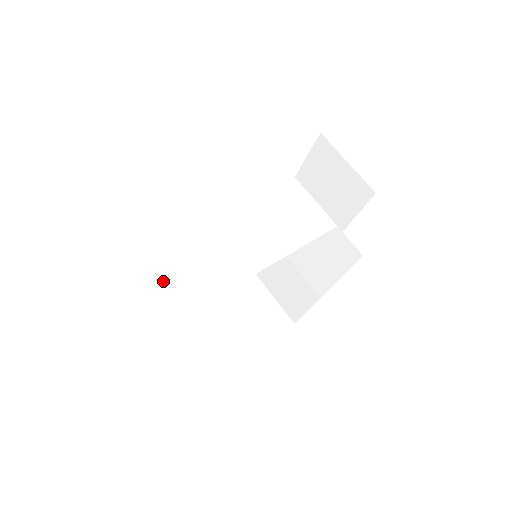
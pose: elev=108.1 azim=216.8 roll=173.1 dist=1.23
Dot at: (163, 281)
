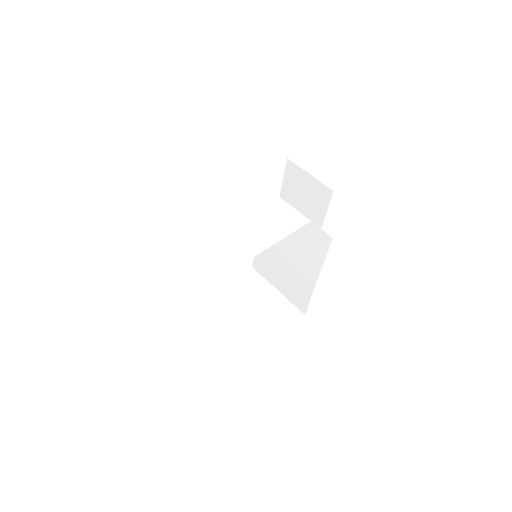
Dot at: (192, 290)
